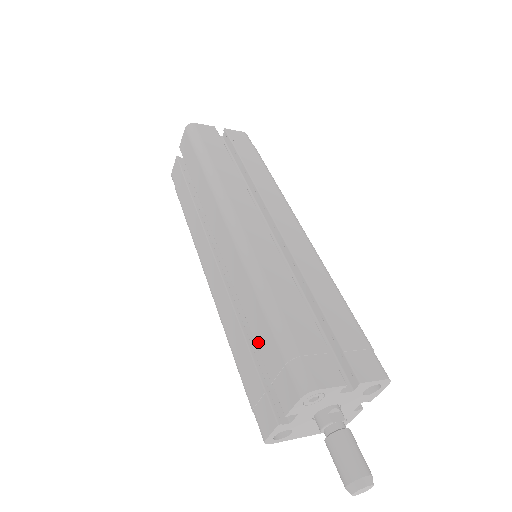
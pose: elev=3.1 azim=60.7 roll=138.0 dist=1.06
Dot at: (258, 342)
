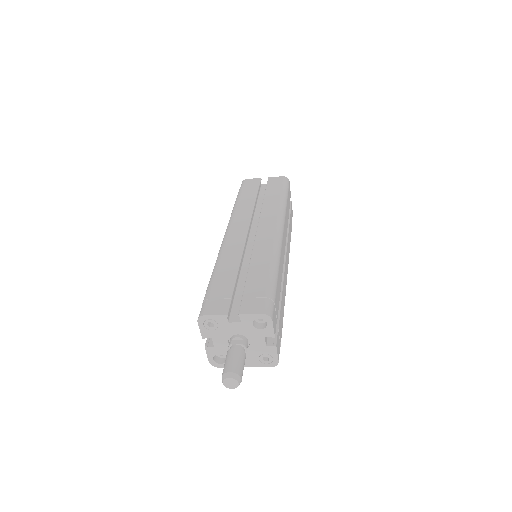
Dot at: occluded
